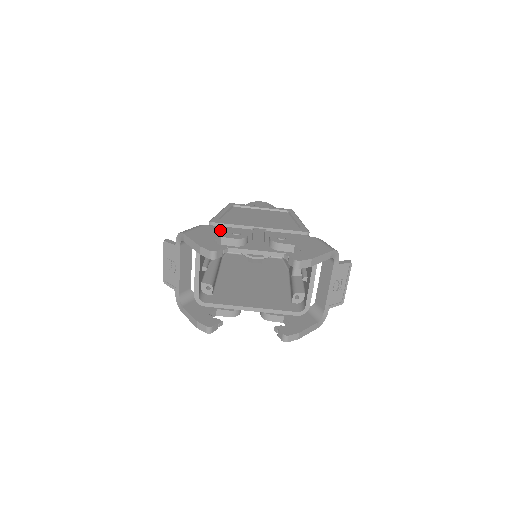
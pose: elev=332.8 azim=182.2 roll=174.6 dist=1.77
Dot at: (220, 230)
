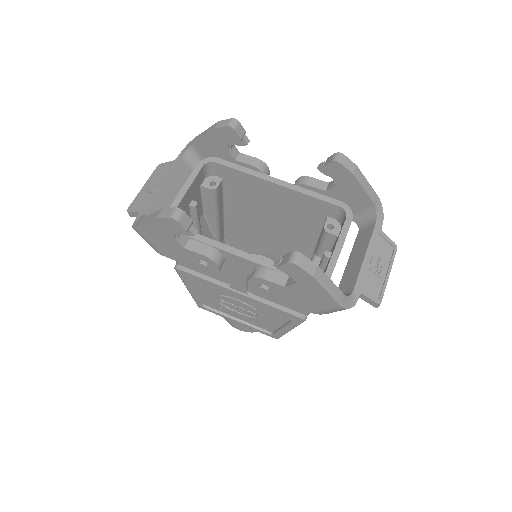
Dot at: occluded
